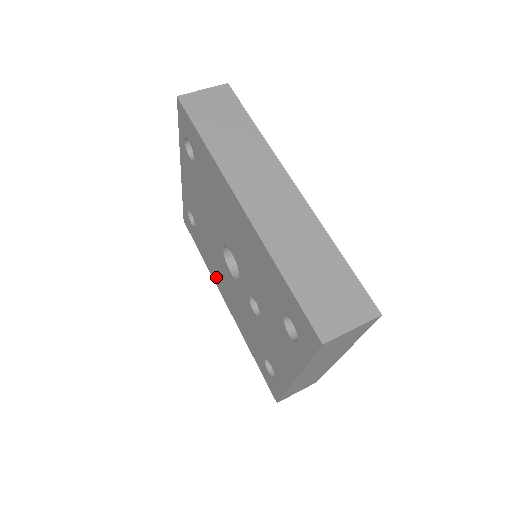
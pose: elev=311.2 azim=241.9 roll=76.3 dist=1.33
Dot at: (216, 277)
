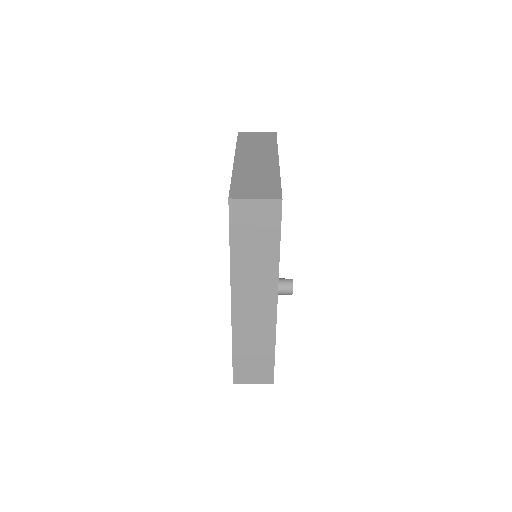
Dot at: occluded
